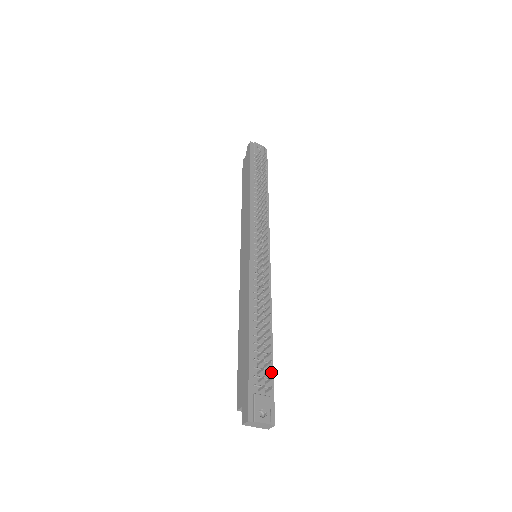
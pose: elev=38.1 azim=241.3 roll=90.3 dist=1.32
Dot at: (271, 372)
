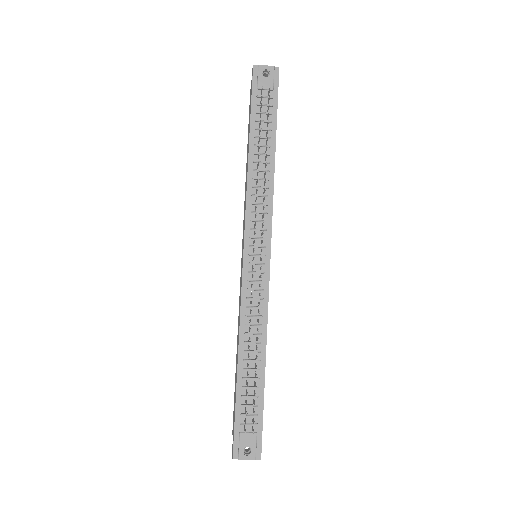
Dot at: (261, 406)
